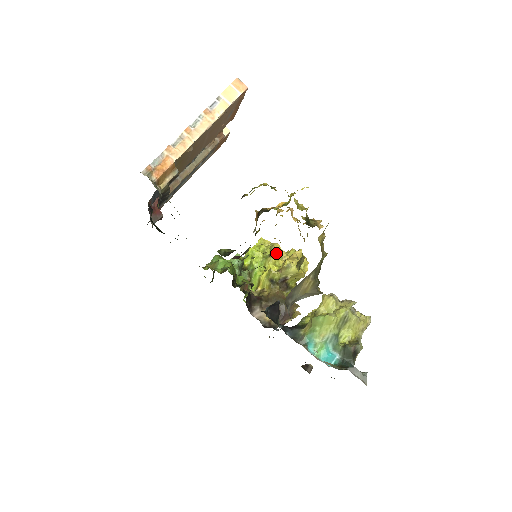
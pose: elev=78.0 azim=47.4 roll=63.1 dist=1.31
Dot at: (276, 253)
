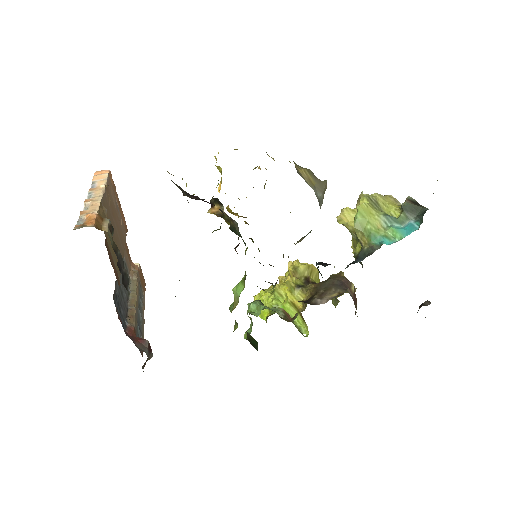
Dot at: occluded
